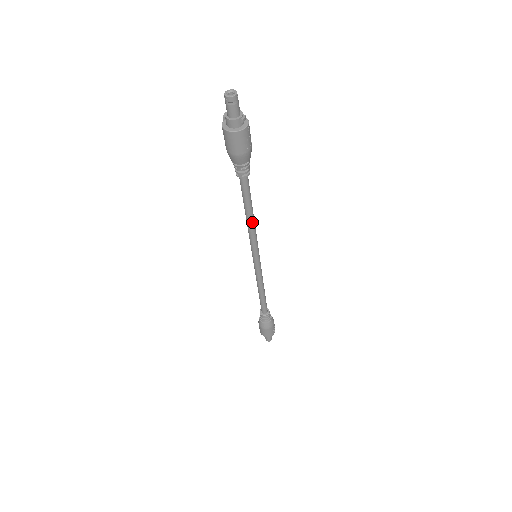
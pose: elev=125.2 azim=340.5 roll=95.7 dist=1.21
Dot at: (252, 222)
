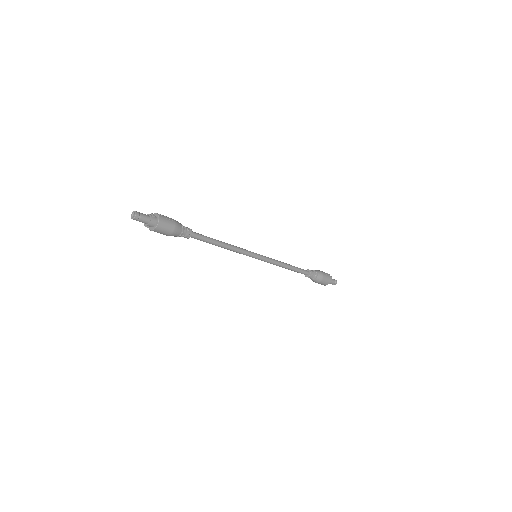
Dot at: (227, 245)
